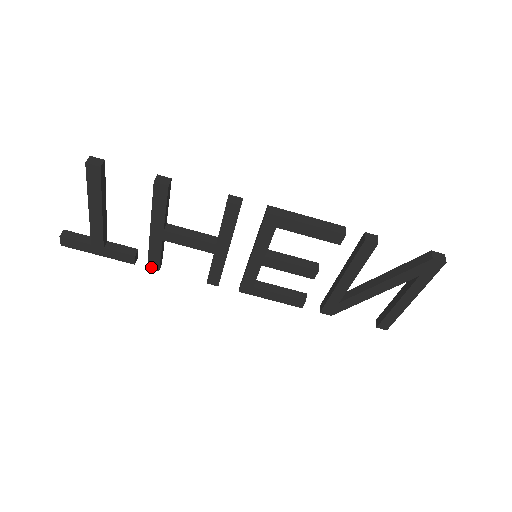
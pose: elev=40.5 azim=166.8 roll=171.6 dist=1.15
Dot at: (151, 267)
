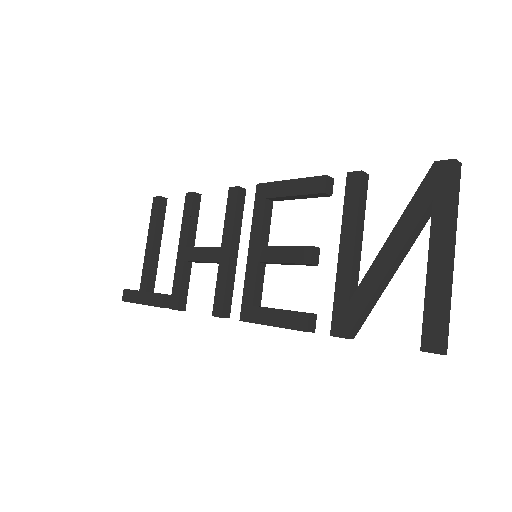
Dot at: (172, 307)
